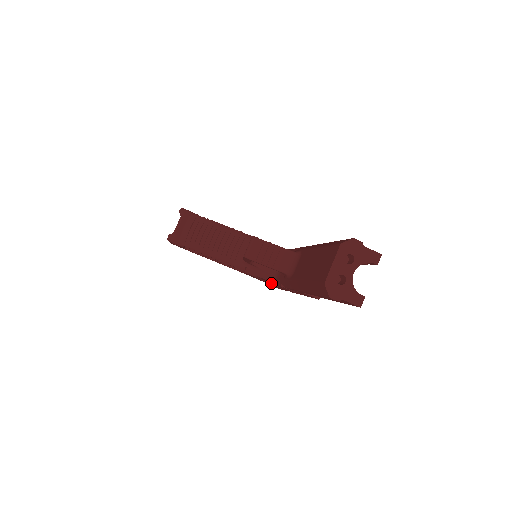
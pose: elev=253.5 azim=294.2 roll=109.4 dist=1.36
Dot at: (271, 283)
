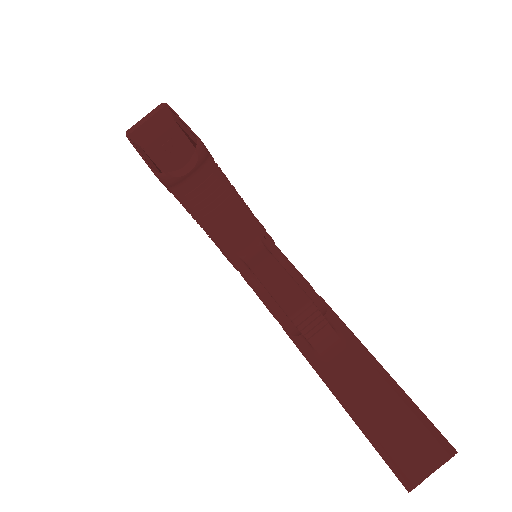
Dot at: occluded
